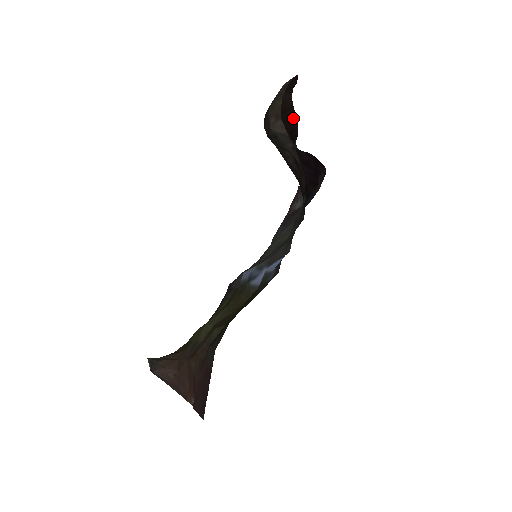
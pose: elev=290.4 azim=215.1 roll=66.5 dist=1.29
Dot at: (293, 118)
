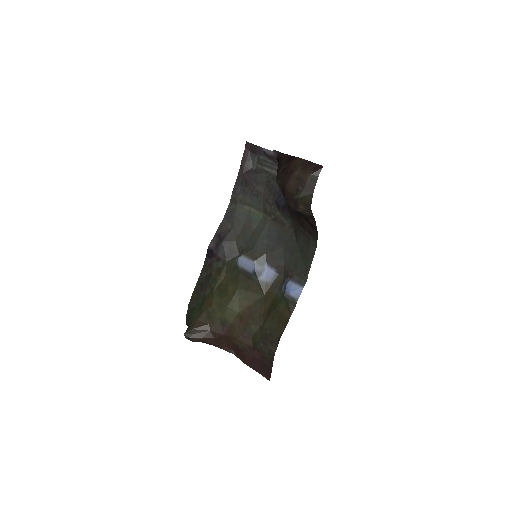
Dot at: (291, 158)
